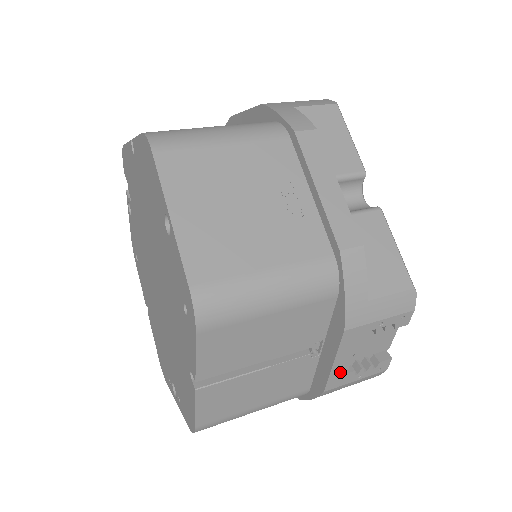
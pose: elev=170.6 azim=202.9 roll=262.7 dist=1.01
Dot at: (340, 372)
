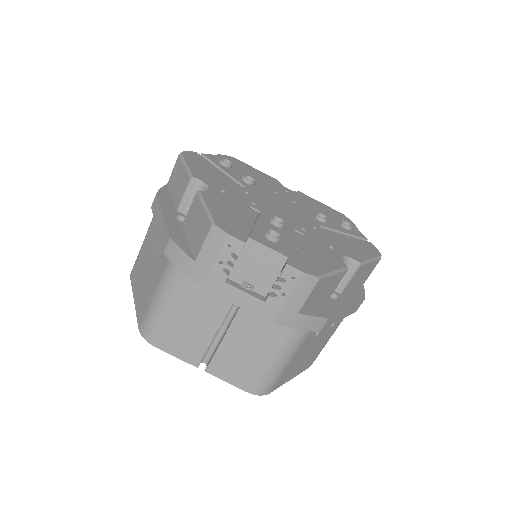
Dot at: (257, 305)
